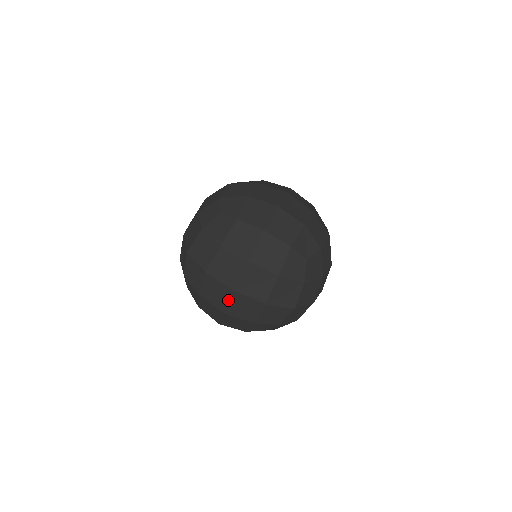
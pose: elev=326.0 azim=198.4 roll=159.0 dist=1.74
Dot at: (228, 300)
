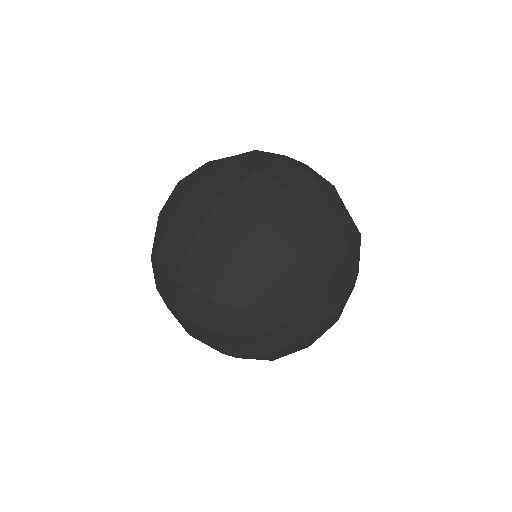
Dot at: (324, 322)
